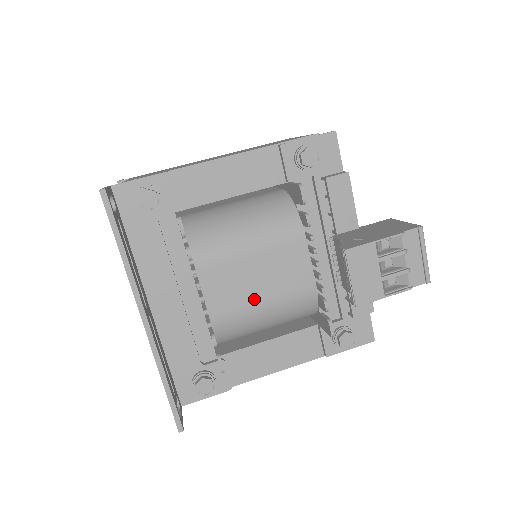
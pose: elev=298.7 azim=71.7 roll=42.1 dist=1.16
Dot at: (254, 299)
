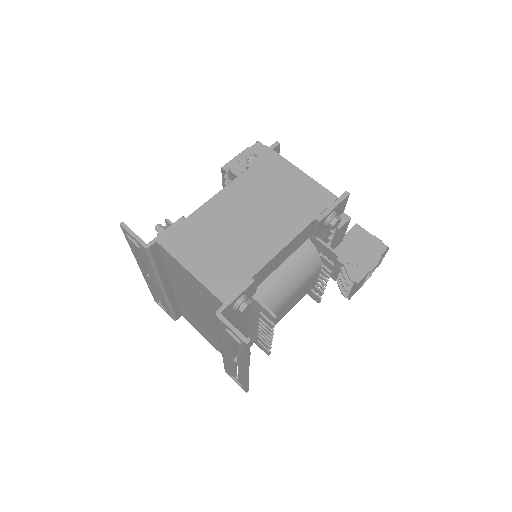
Dot at: (287, 312)
